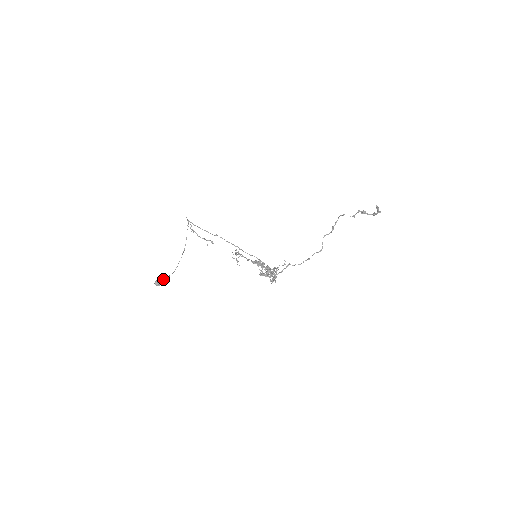
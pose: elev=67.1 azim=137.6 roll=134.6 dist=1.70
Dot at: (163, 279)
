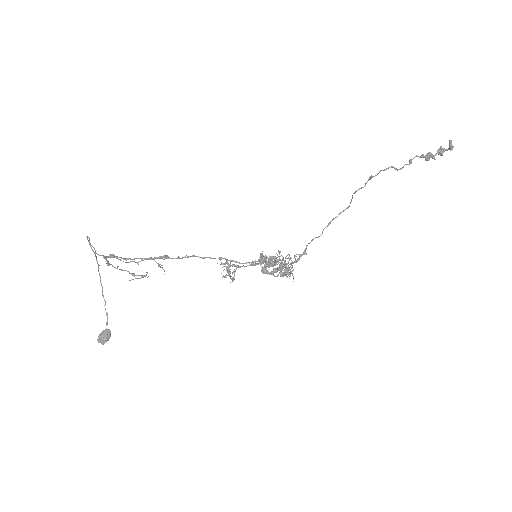
Dot at: (106, 330)
